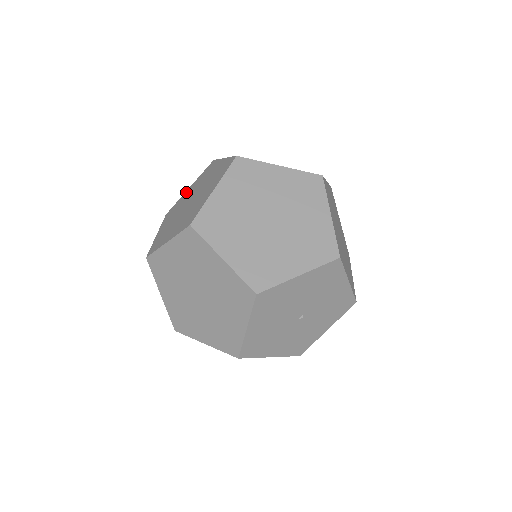
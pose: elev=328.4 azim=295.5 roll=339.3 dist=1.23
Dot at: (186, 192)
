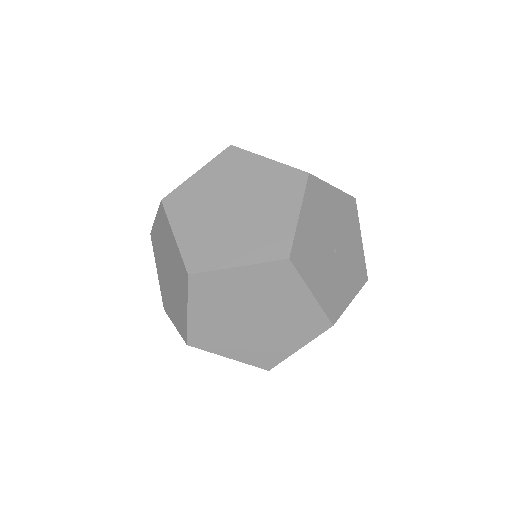
Dot at: occluded
